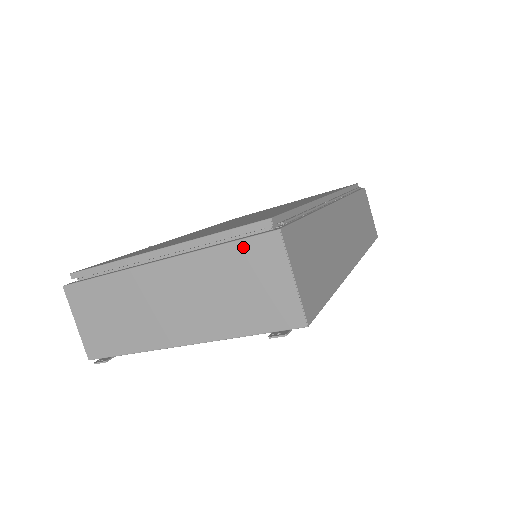
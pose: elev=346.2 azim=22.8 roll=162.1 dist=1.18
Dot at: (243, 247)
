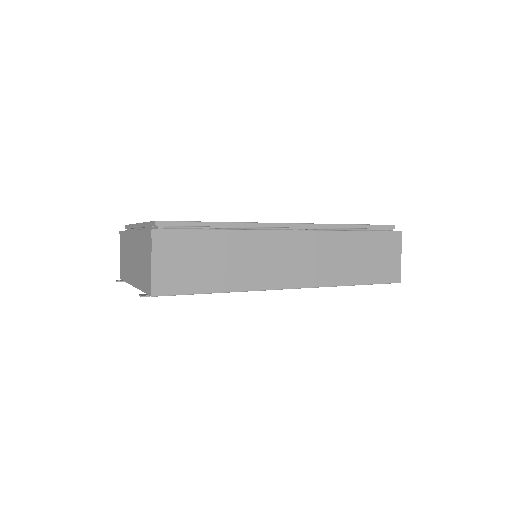
Dot at: (145, 234)
